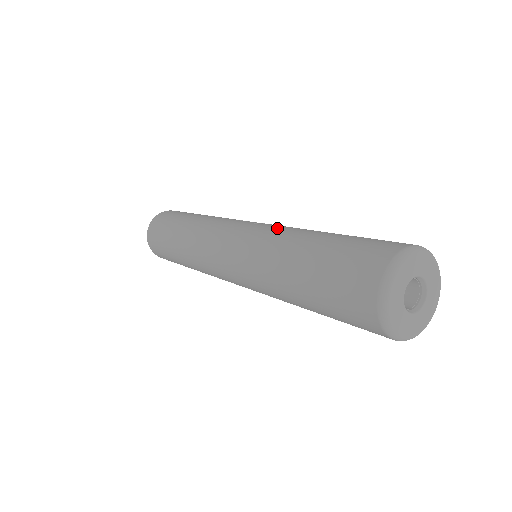
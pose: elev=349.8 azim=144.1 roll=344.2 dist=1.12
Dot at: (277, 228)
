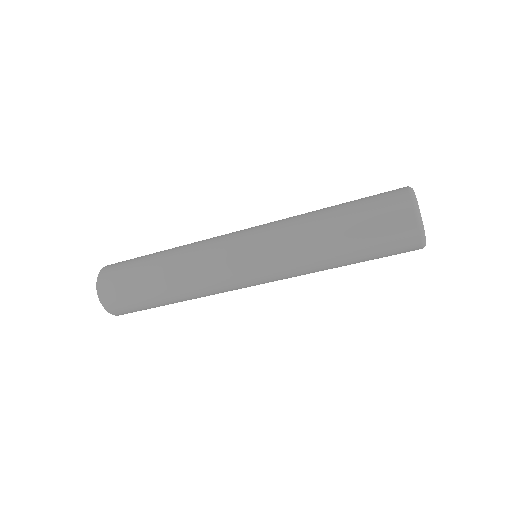
Dot at: occluded
